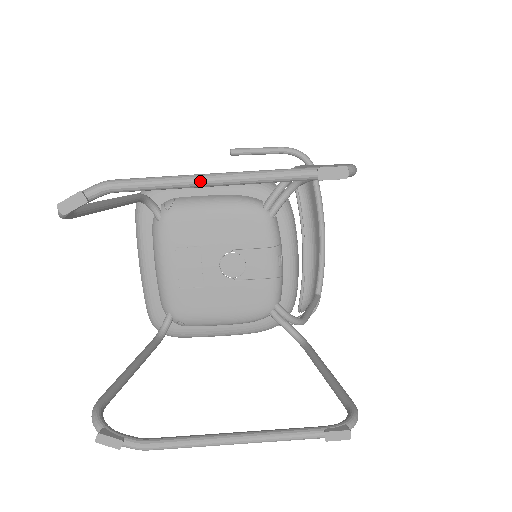
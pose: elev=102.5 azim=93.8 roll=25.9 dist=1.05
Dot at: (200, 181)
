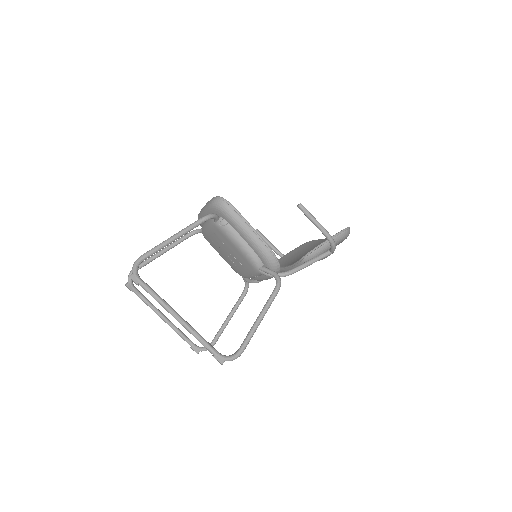
Dot at: occluded
